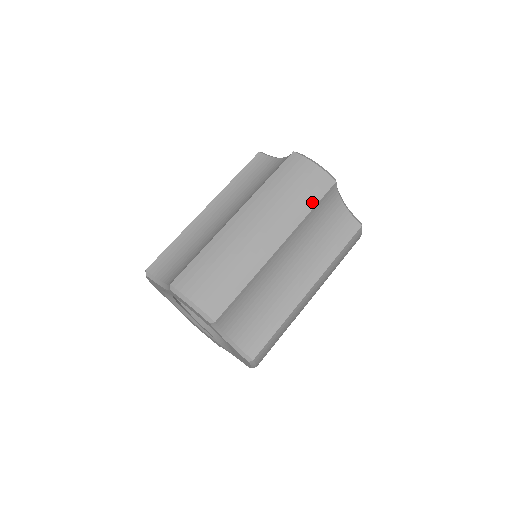
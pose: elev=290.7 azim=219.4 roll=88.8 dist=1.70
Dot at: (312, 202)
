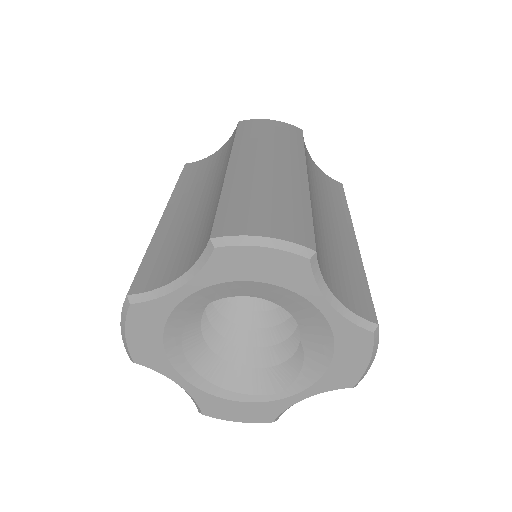
Dot at: (298, 142)
